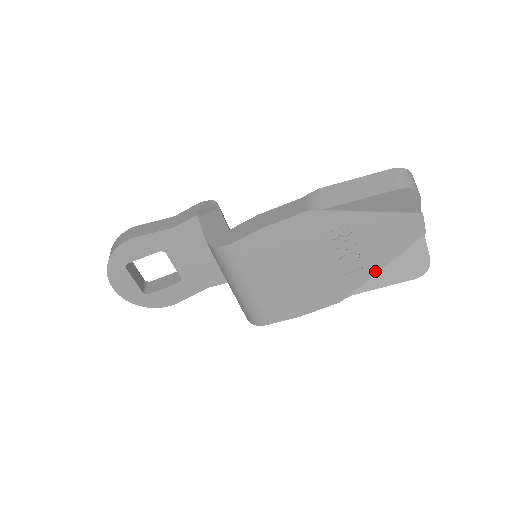
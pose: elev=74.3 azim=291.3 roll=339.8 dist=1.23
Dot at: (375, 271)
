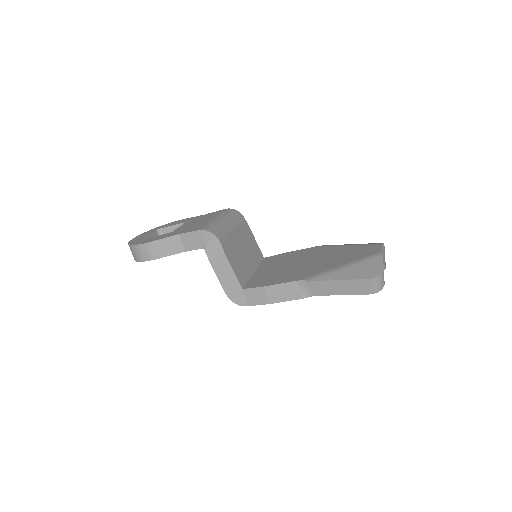
Dot at: occluded
